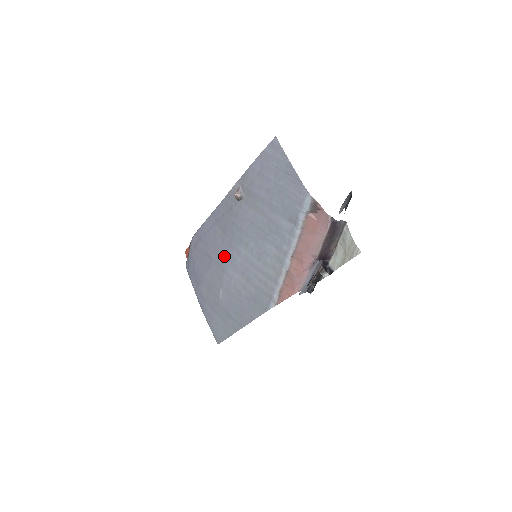
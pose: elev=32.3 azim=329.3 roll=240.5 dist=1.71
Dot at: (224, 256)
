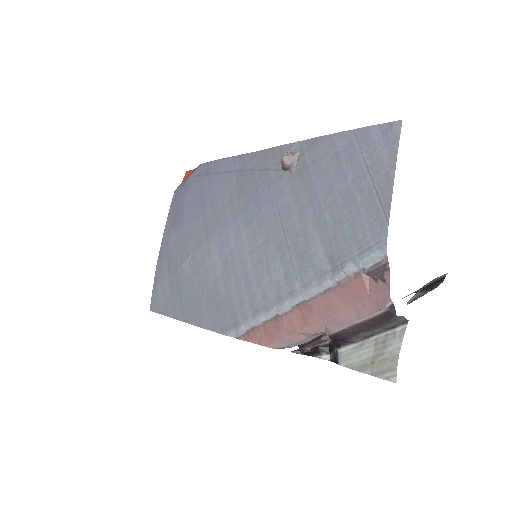
Dot at: (219, 222)
